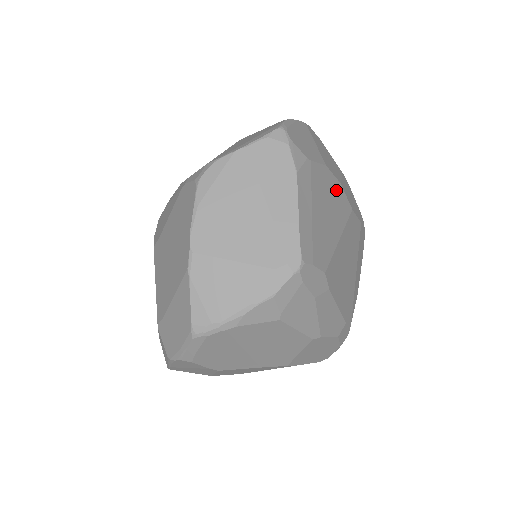
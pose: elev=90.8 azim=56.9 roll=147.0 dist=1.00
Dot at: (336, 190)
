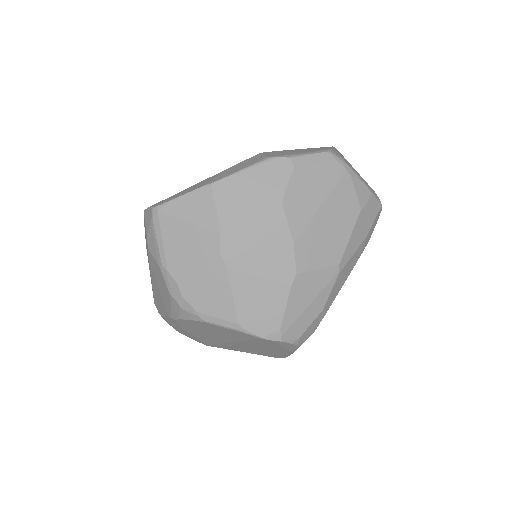
Dot at: occluded
